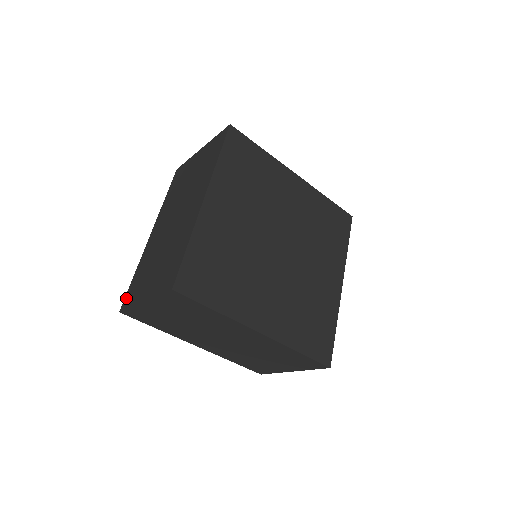
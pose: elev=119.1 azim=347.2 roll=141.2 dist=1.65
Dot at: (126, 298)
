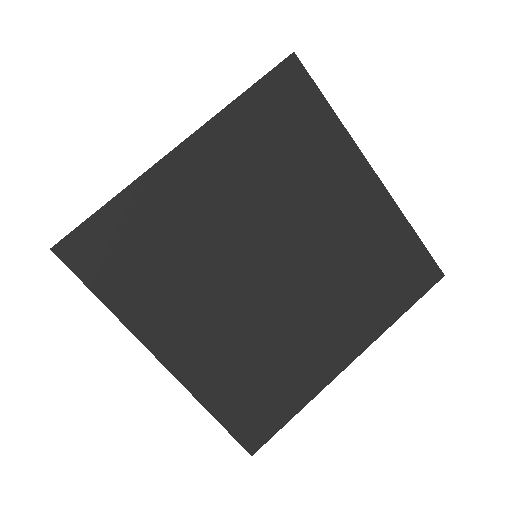
Dot at: occluded
